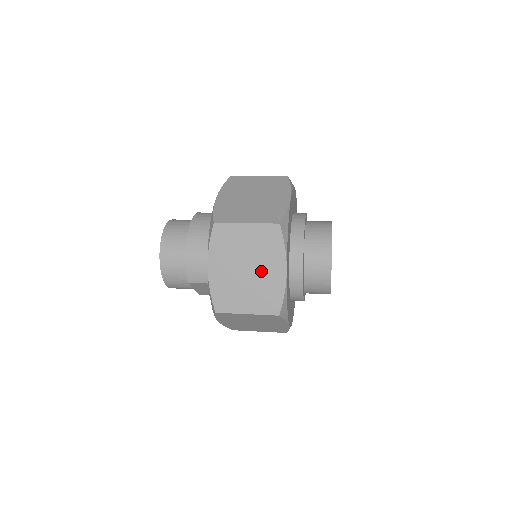
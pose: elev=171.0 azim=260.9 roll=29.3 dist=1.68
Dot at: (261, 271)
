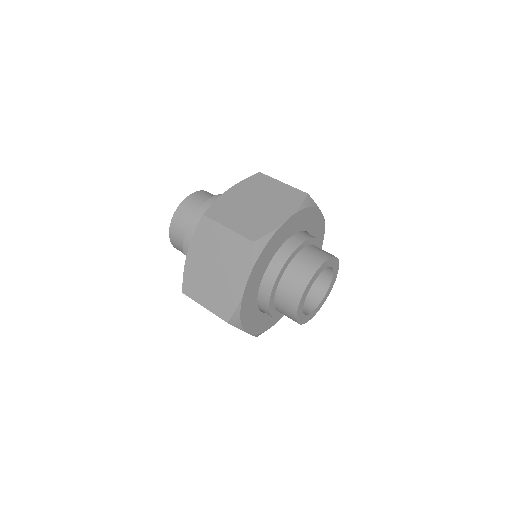
Dot at: (226, 276)
